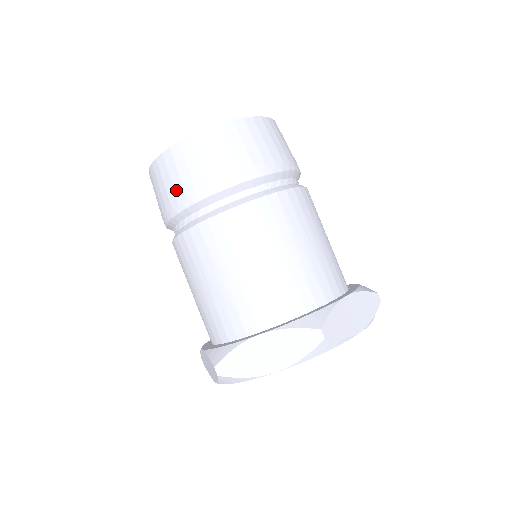
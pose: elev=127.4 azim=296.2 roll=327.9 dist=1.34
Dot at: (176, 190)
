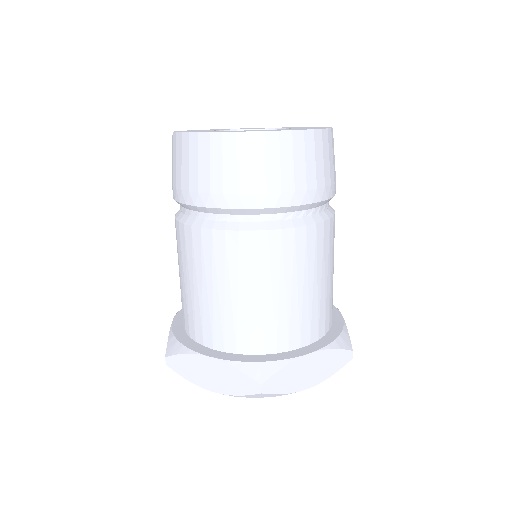
Dot at: (183, 180)
